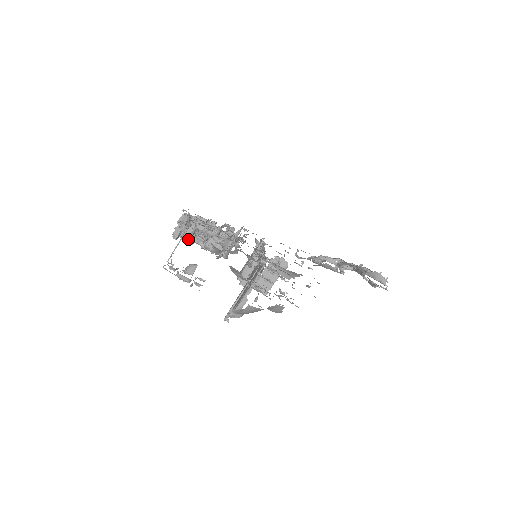
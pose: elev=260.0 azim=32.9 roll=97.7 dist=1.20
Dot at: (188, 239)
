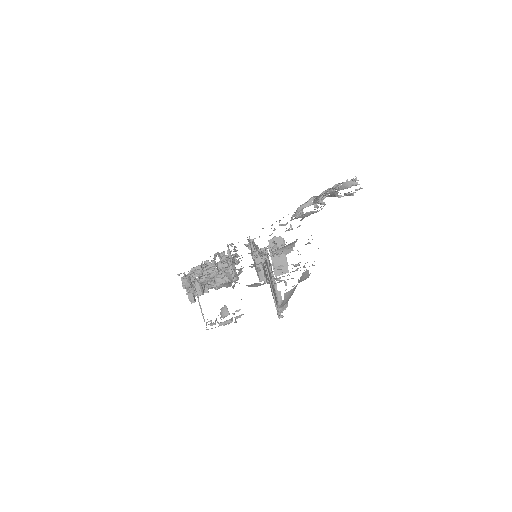
Dot at: (202, 294)
